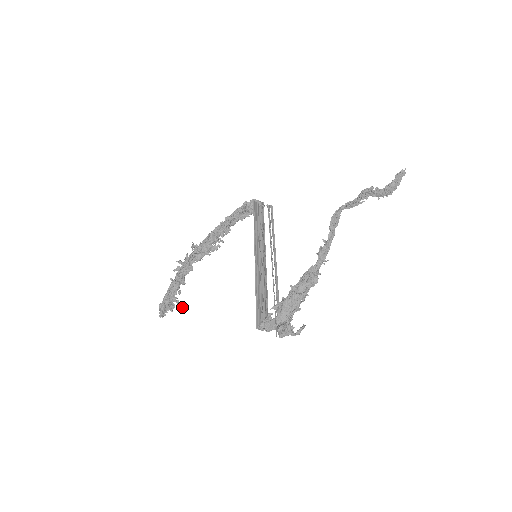
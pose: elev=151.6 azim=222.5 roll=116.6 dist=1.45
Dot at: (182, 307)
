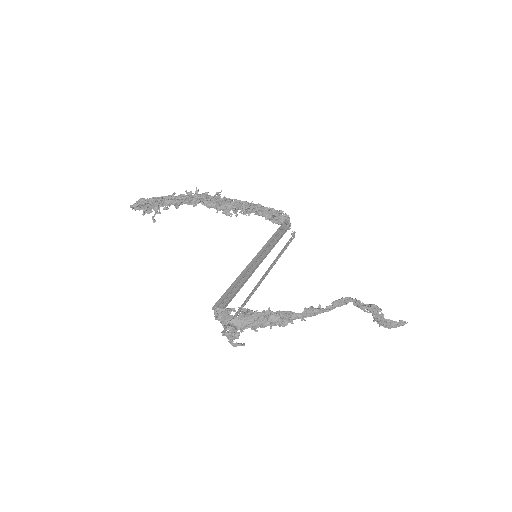
Dot at: (155, 220)
